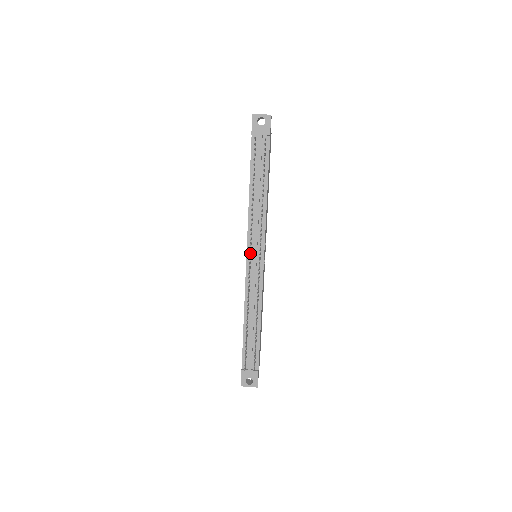
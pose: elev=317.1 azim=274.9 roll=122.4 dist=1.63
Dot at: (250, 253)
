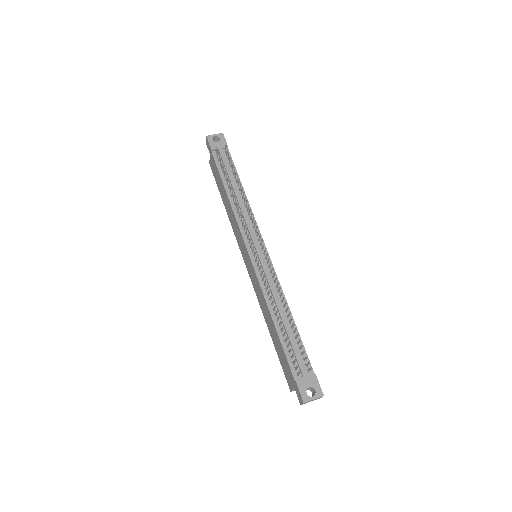
Dot at: (251, 243)
